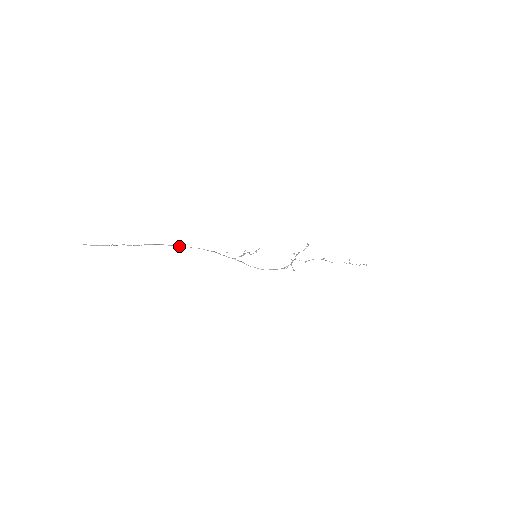
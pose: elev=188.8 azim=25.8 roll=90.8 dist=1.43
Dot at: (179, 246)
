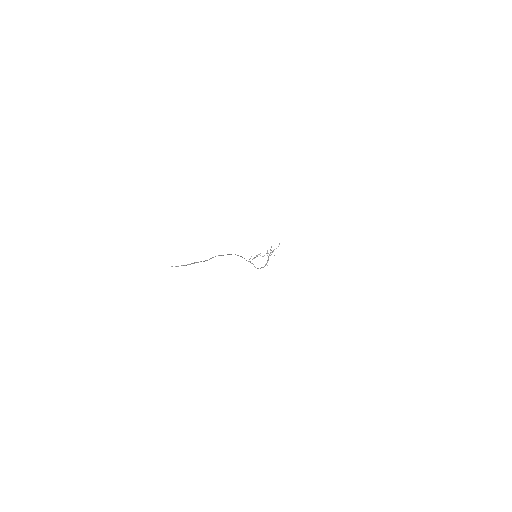
Dot at: occluded
